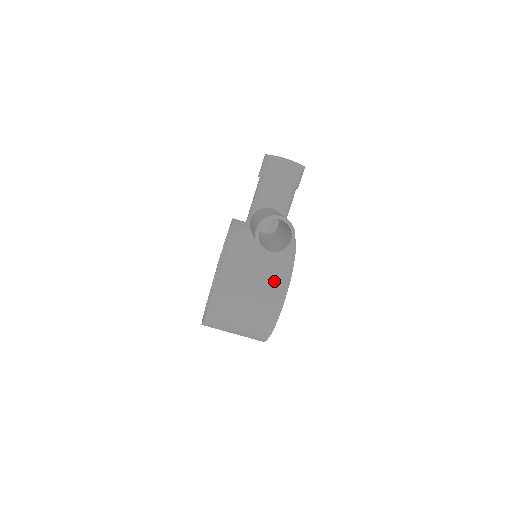
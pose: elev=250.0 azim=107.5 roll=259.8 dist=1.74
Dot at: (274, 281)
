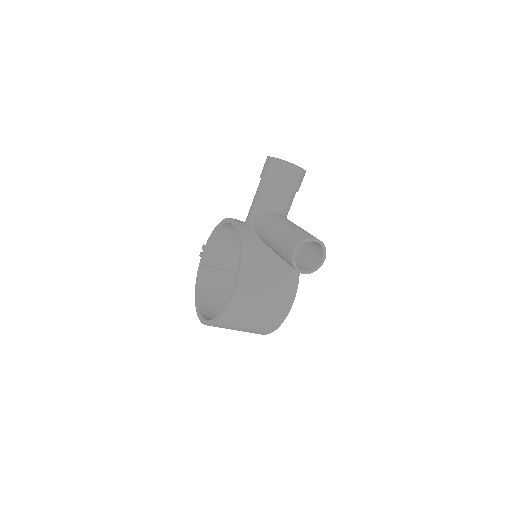
Dot at: (285, 286)
